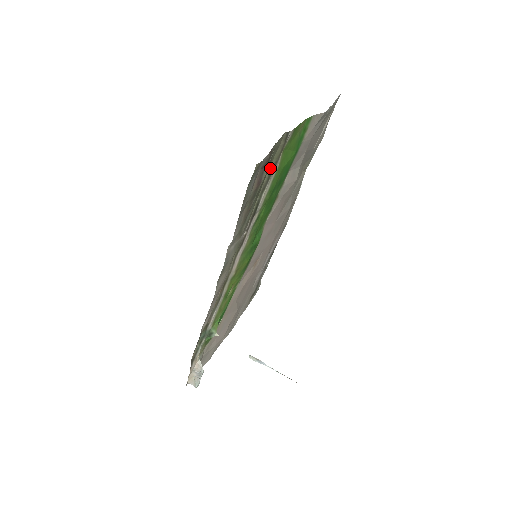
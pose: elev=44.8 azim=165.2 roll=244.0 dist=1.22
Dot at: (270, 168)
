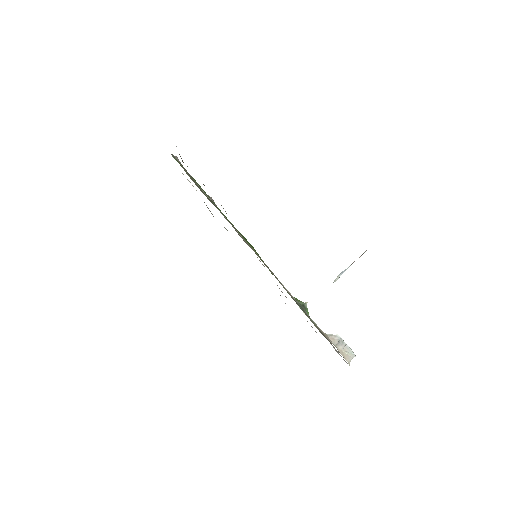
Dot at: (189, 176)
